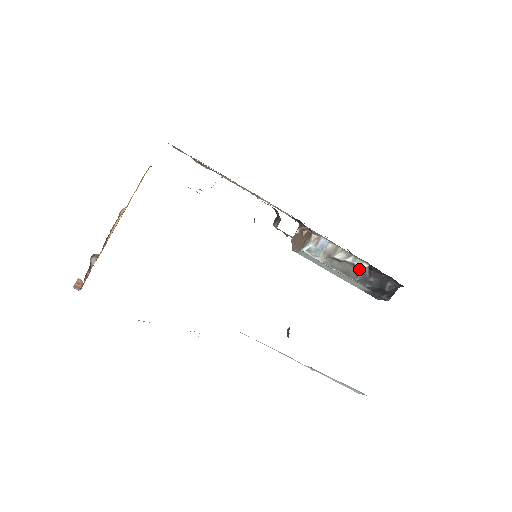
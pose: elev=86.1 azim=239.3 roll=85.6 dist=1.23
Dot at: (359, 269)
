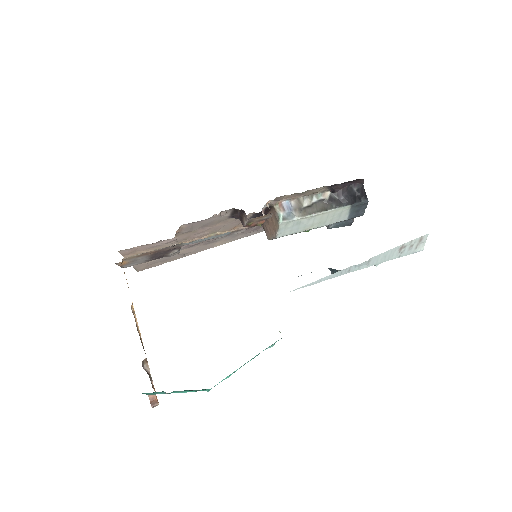
Dot at: (327, 199)
